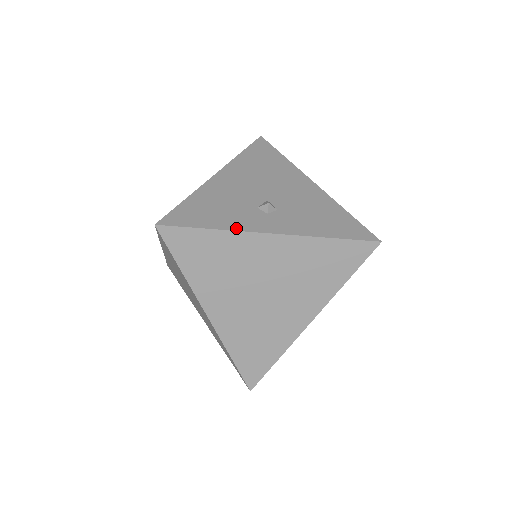
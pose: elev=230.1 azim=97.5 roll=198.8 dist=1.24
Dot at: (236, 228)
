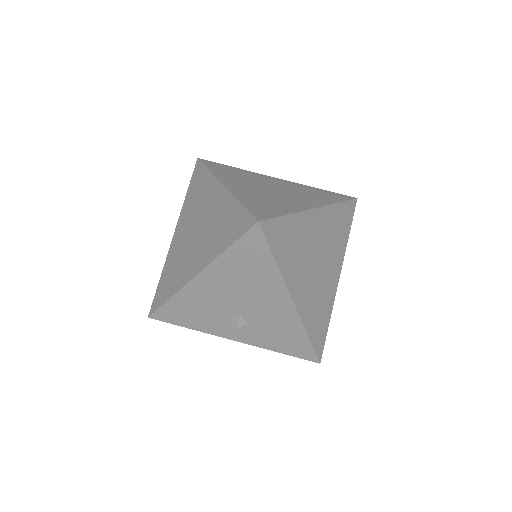
Dot at: occluded
